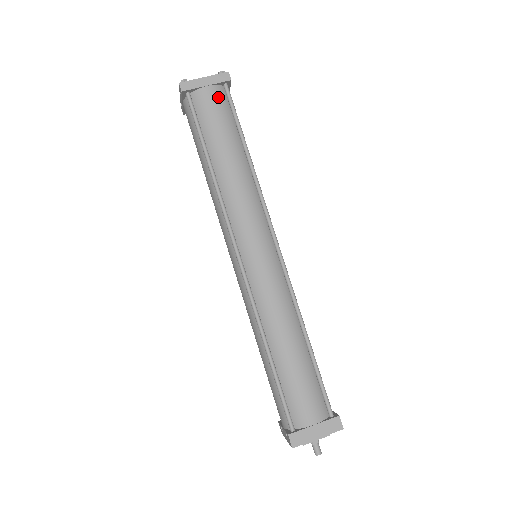
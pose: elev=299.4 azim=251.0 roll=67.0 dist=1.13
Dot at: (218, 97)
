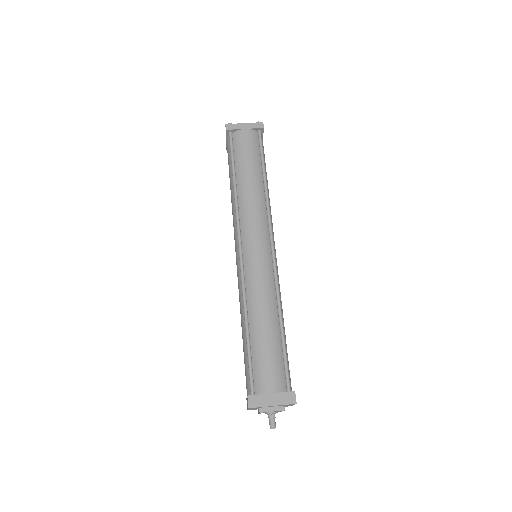
Dot at: (252, 137)
